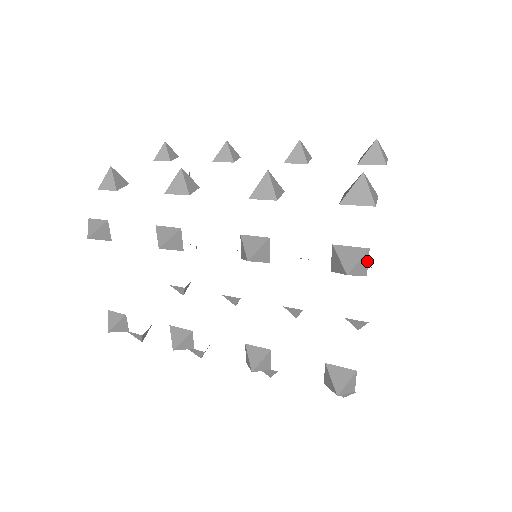
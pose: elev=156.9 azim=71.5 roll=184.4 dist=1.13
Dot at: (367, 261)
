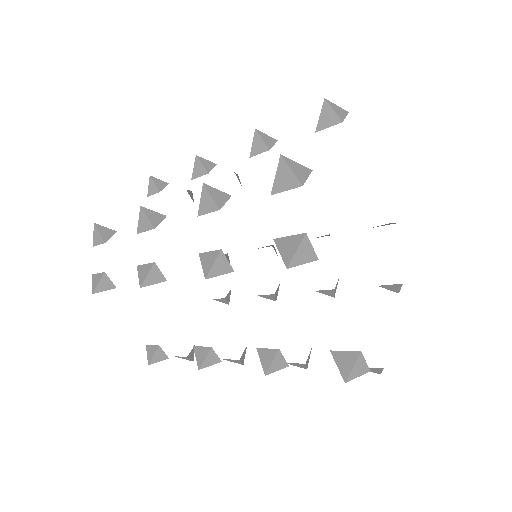
Dot at: (310, 246)
